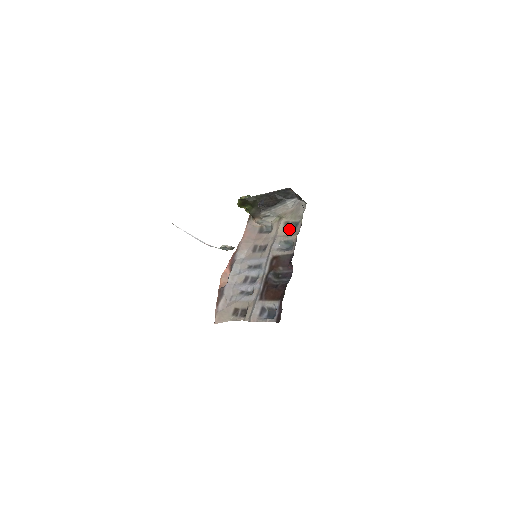
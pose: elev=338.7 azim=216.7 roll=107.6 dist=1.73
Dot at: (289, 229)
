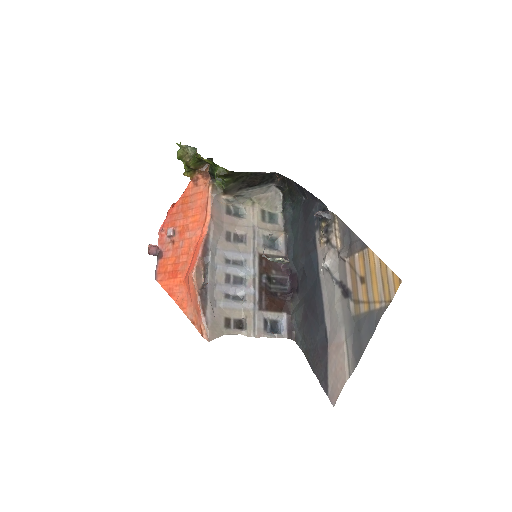
Dot at: (268, 221)
